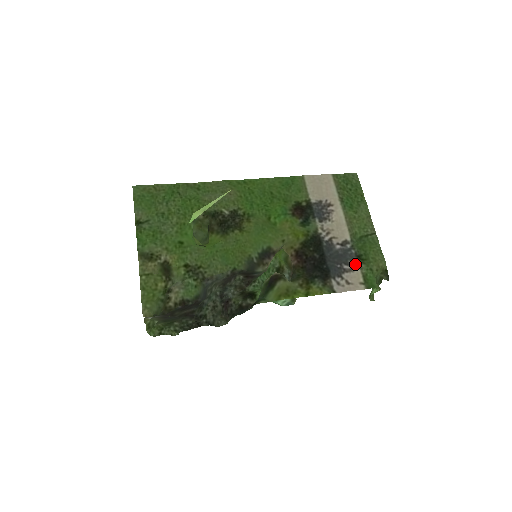
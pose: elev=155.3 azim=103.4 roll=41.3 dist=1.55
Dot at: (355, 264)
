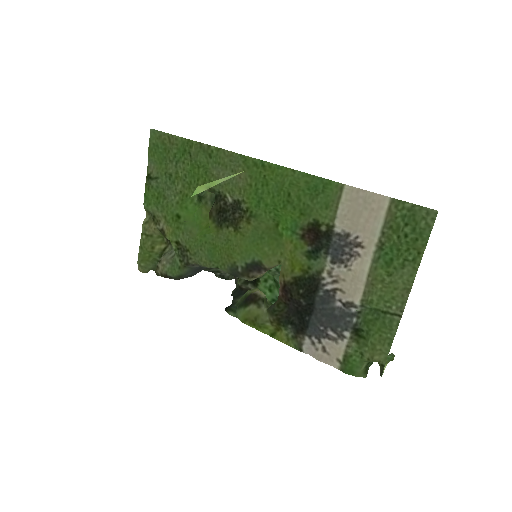
Dot at: (344, 337)
